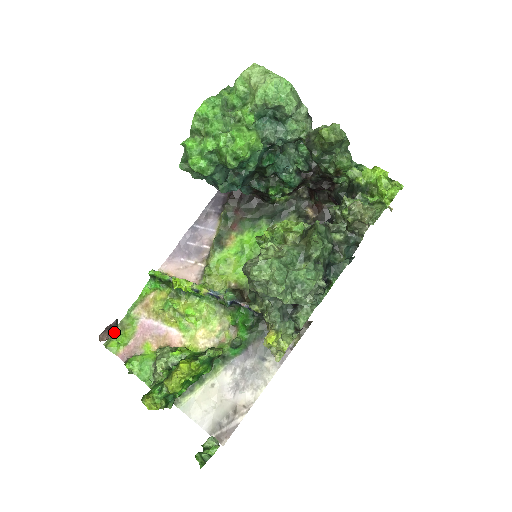
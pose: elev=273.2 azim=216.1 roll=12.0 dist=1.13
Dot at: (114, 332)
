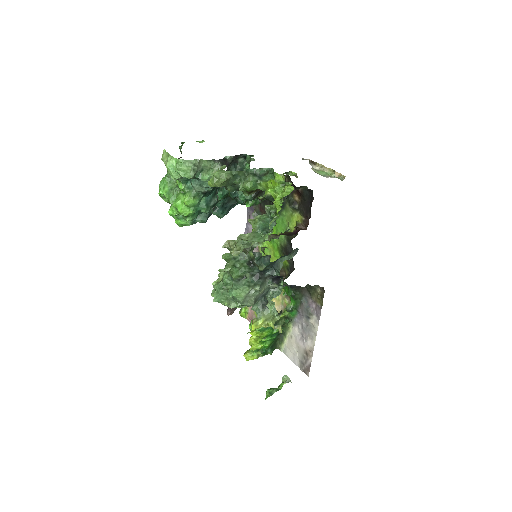
Dot at: occluded
